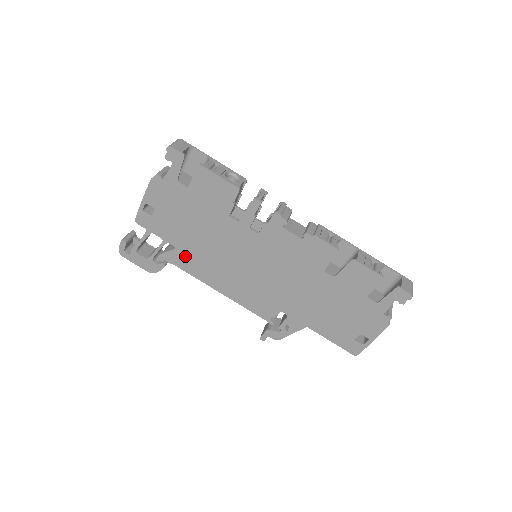
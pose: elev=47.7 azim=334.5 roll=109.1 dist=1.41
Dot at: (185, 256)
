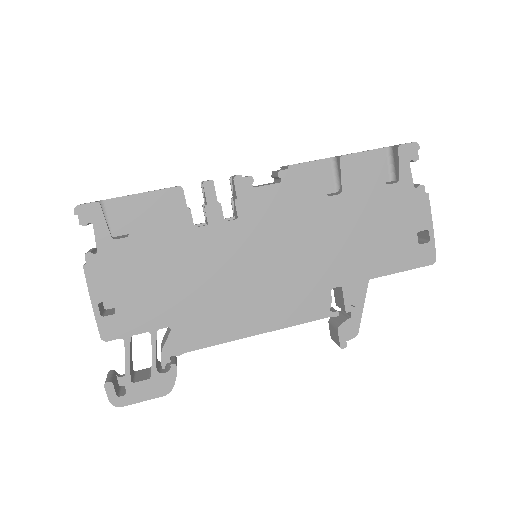
Dot at: (188, 327)
